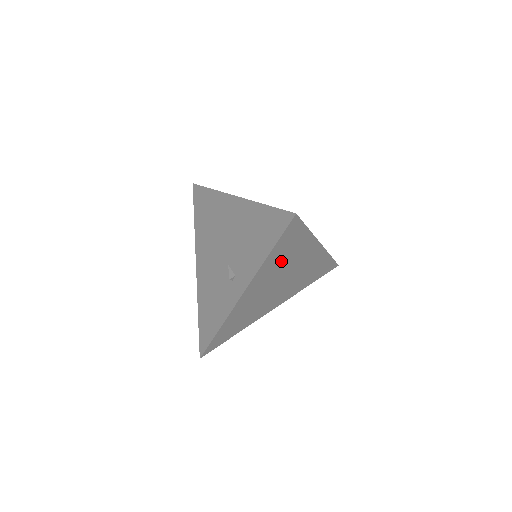
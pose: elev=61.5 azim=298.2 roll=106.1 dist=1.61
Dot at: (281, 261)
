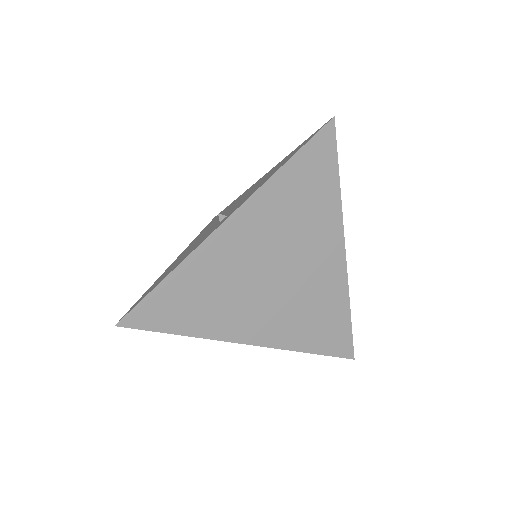
Dot at: (292, 210)
